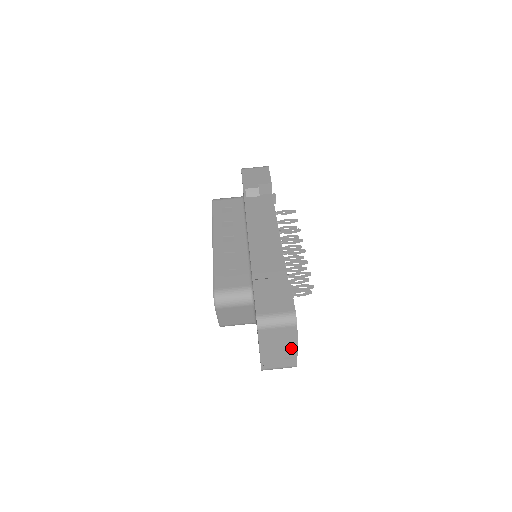
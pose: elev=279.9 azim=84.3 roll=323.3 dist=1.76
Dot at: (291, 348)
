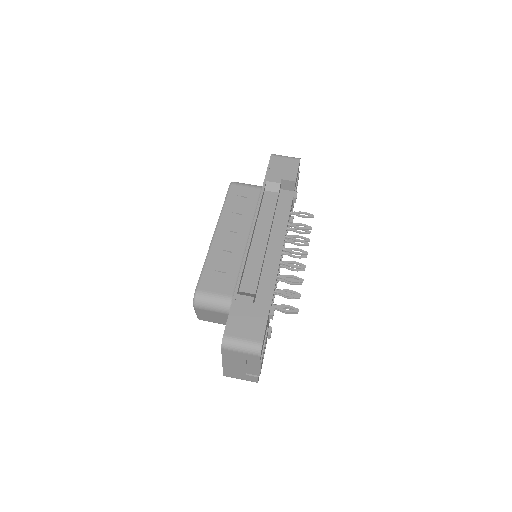
Dot at: (254, 369)
